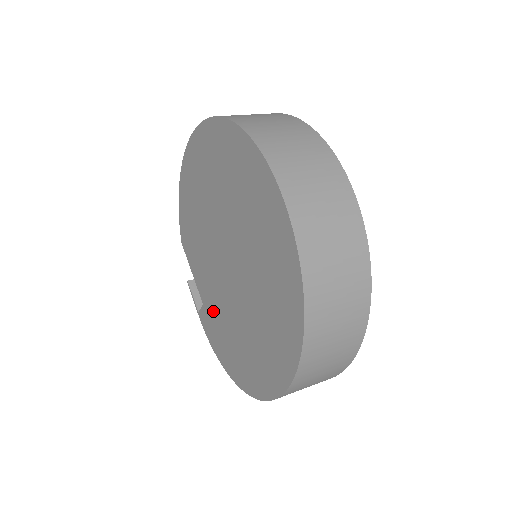
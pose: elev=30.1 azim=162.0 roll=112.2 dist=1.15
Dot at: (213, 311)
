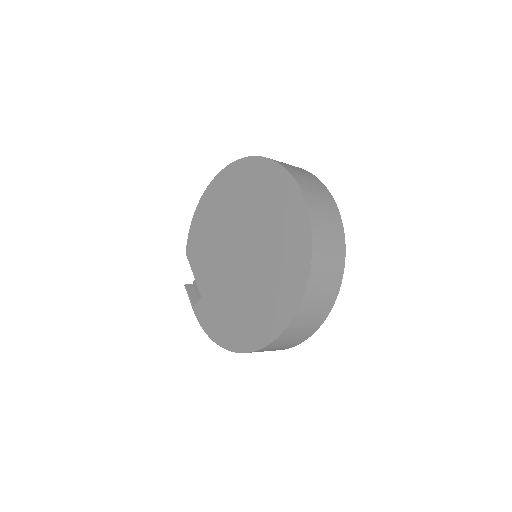
Dot at: (214, 298)
